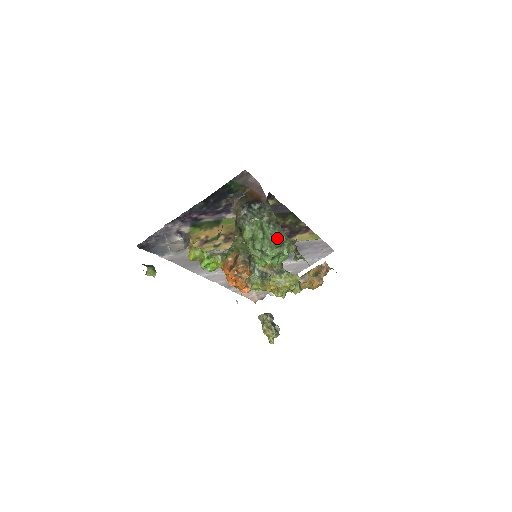
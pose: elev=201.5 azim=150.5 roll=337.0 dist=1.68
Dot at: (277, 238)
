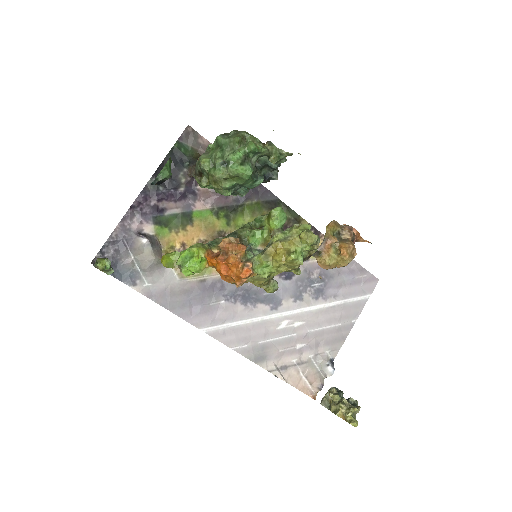
Dot at: (235, 135)
